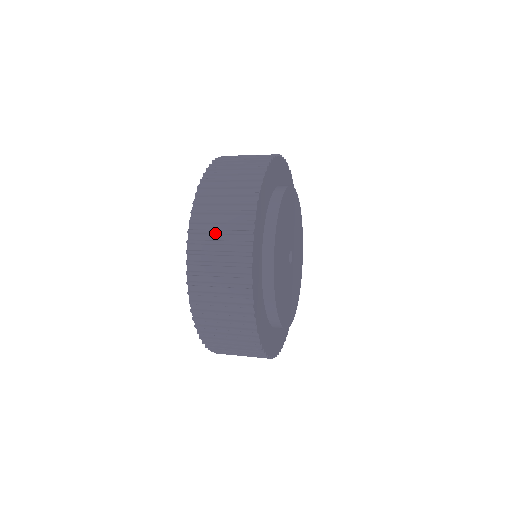
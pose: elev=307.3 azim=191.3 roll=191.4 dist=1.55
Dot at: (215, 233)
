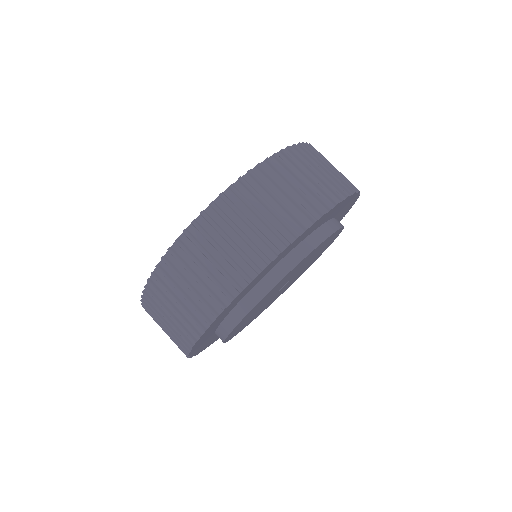
Dot at: (263, 203)
